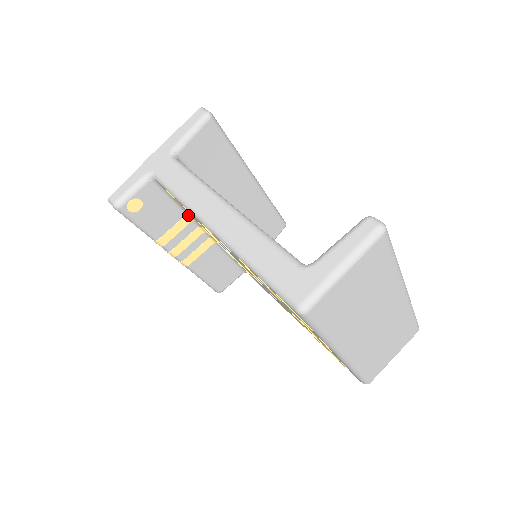
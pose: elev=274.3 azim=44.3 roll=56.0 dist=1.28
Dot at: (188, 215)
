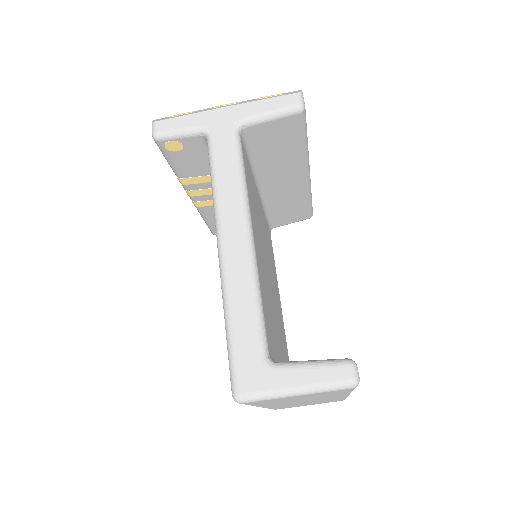
Dot at: occluded
